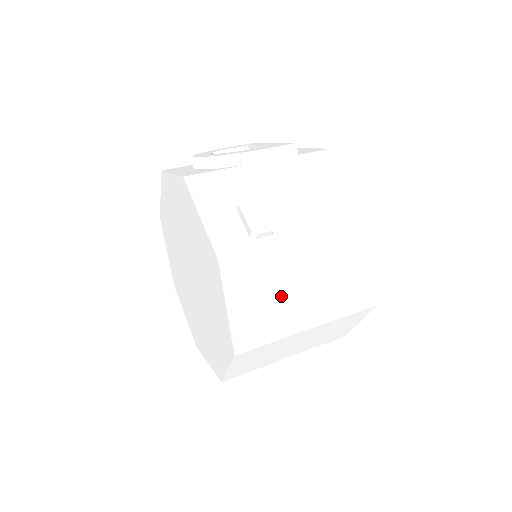
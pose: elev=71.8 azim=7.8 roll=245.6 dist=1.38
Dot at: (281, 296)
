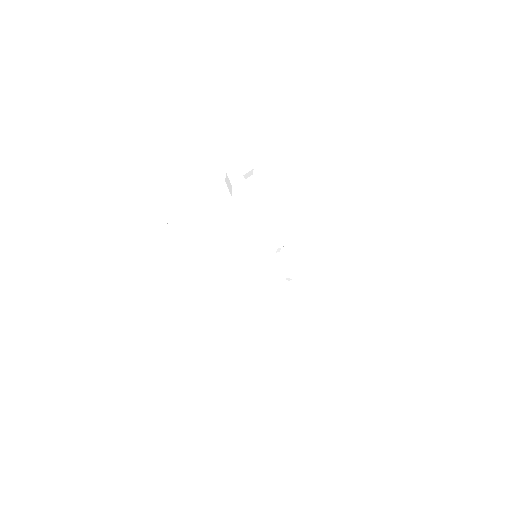
Dot at: (293, 315)
